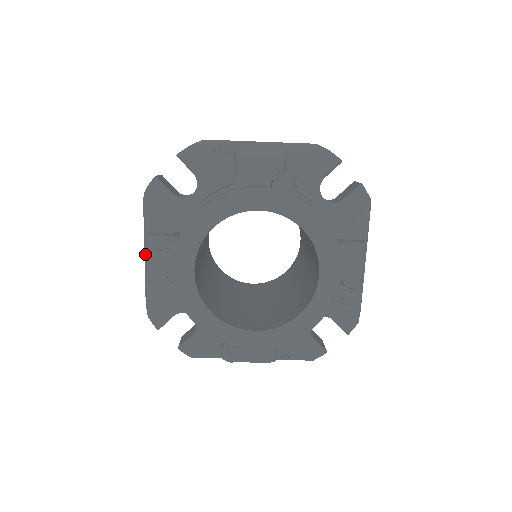
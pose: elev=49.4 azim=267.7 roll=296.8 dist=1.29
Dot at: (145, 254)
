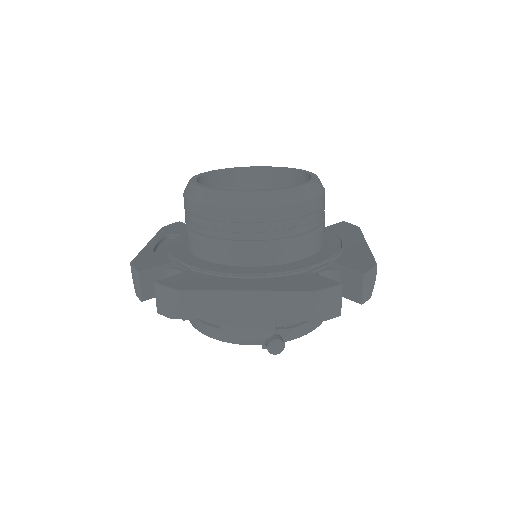
Dot at: occluded
